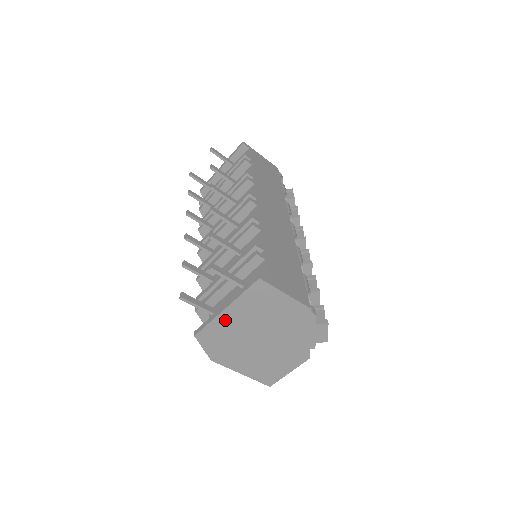
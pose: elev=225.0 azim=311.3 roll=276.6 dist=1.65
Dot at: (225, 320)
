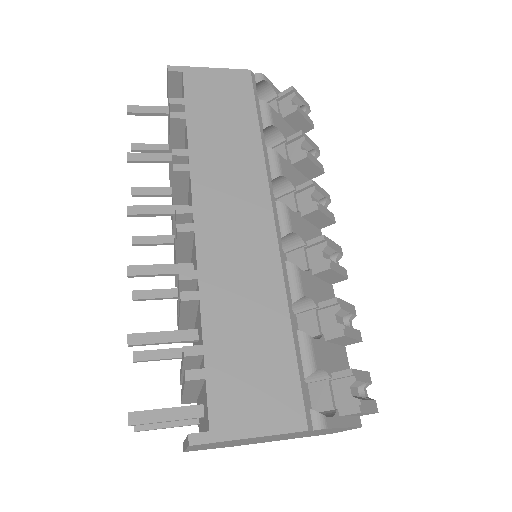
Dot at: (200, 448)
